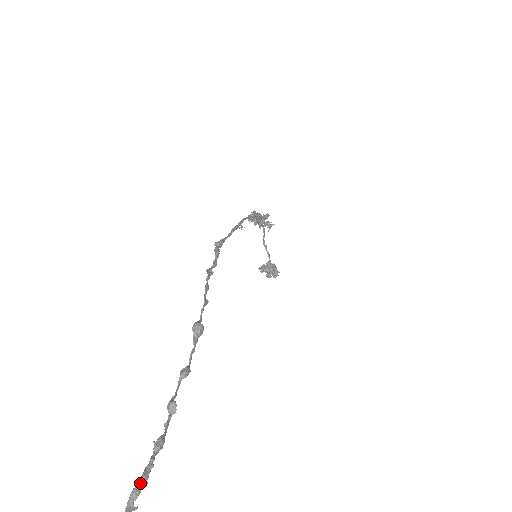
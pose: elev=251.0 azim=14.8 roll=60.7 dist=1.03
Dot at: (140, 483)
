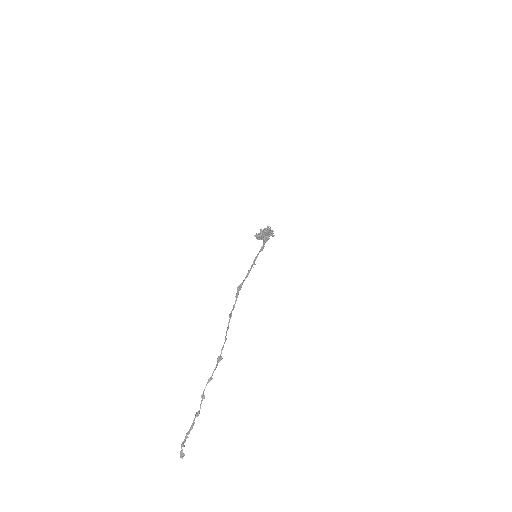
Dot at: (190, 429)
